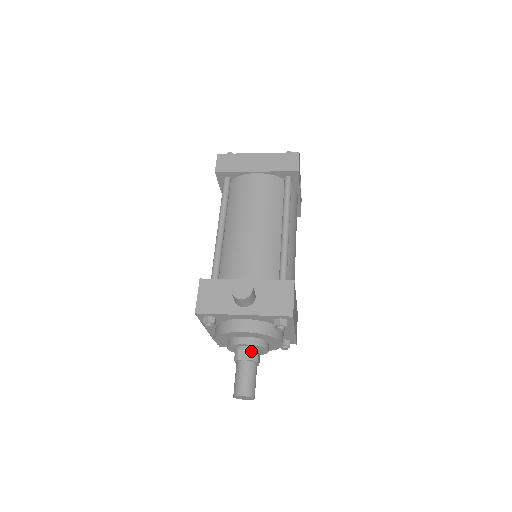
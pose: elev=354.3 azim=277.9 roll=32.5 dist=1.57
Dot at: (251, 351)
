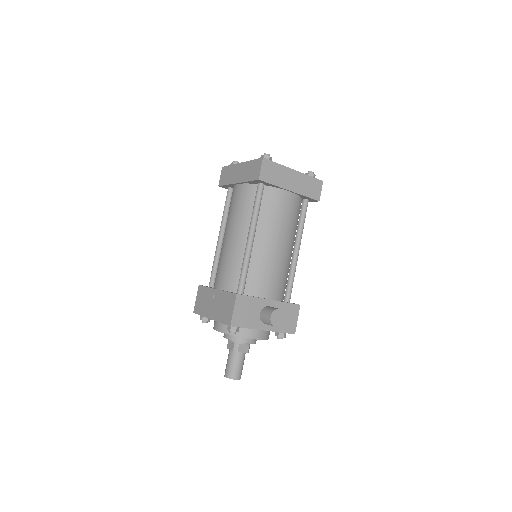
Dot at: (248, 345)
